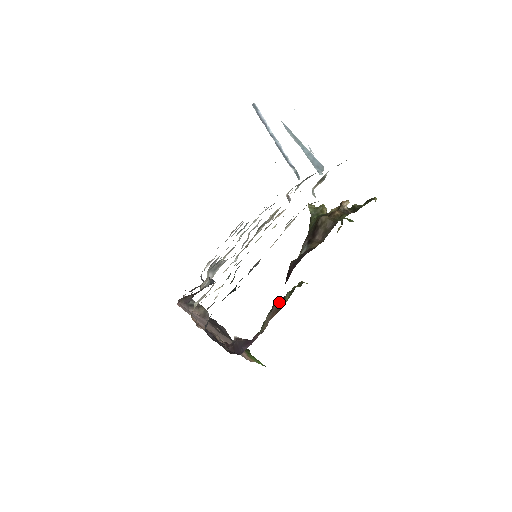
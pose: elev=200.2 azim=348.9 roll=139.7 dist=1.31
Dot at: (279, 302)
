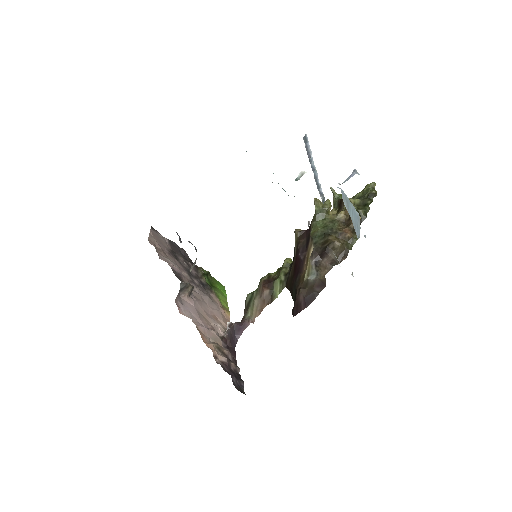
Dot at: (268, 289)
